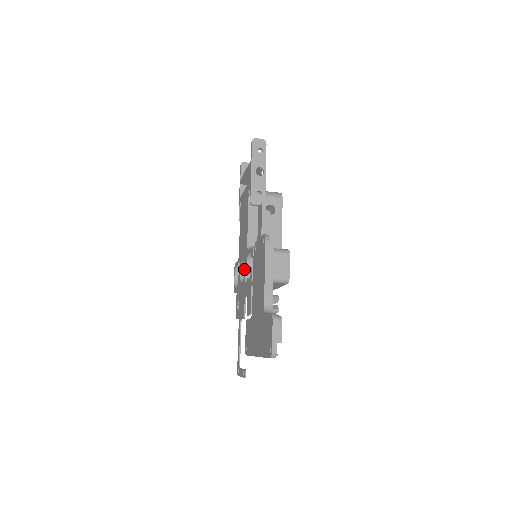
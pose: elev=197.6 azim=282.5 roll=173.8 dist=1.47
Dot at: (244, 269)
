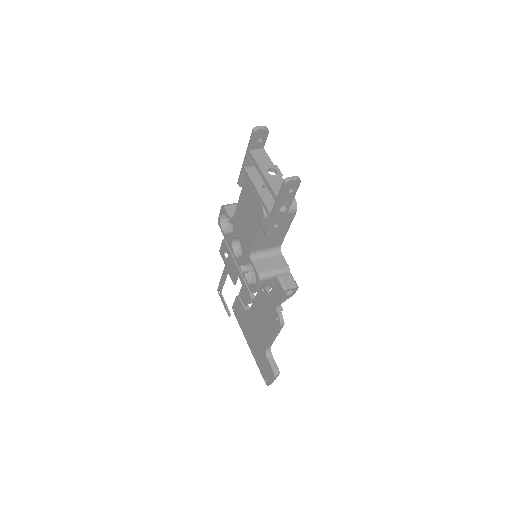
Dot at: (241, 257)
